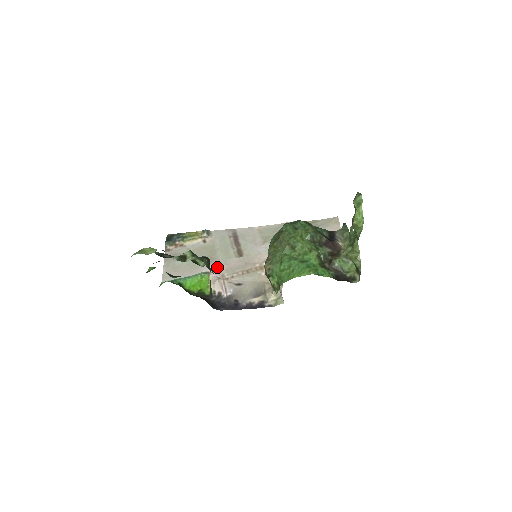
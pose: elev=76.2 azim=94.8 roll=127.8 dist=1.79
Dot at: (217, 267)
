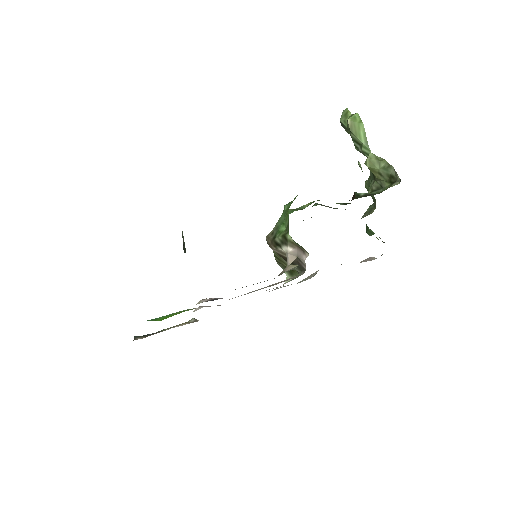
Dot at: (206, 306)
